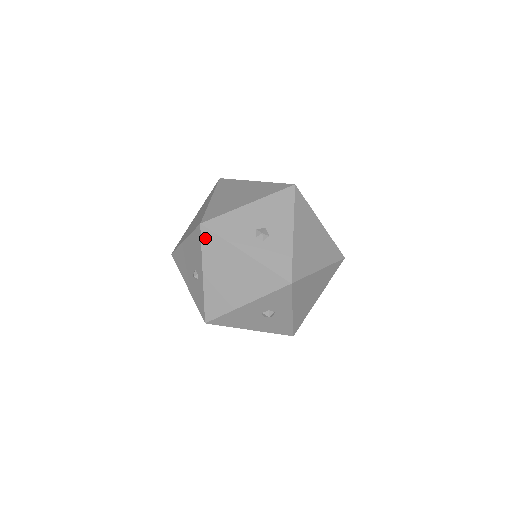
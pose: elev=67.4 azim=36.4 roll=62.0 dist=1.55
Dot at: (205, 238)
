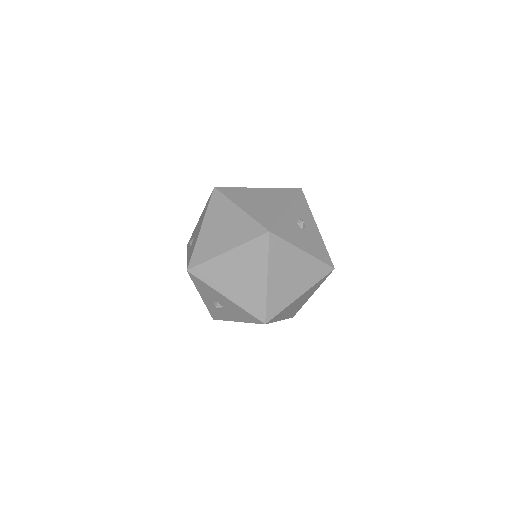
Dot at: occluded
